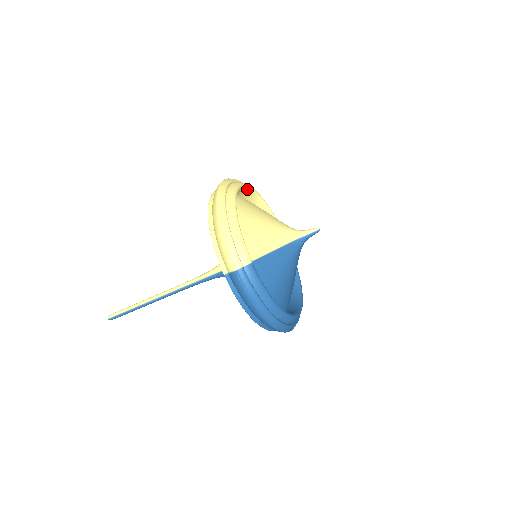
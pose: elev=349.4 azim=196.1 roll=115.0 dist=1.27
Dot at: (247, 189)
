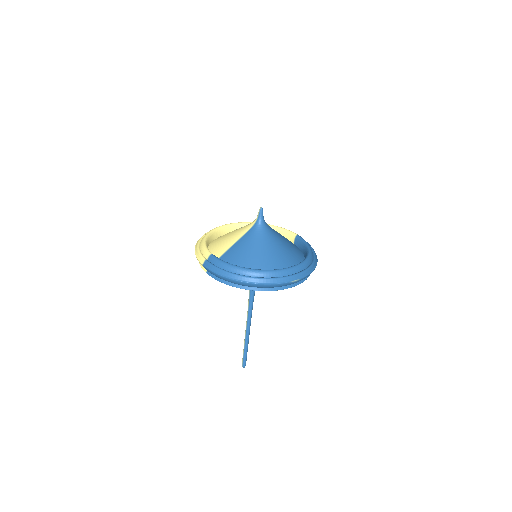
Dot at: (239, 225)
